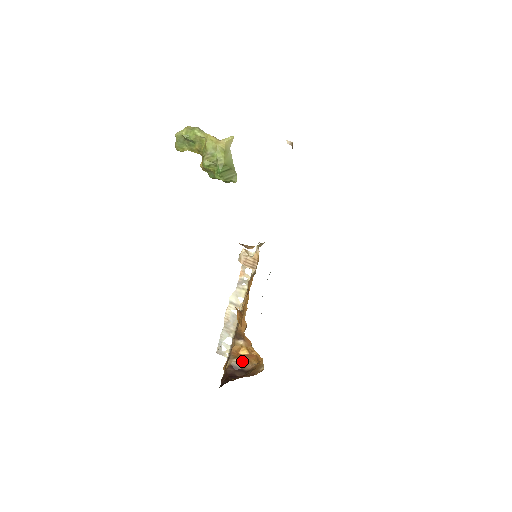
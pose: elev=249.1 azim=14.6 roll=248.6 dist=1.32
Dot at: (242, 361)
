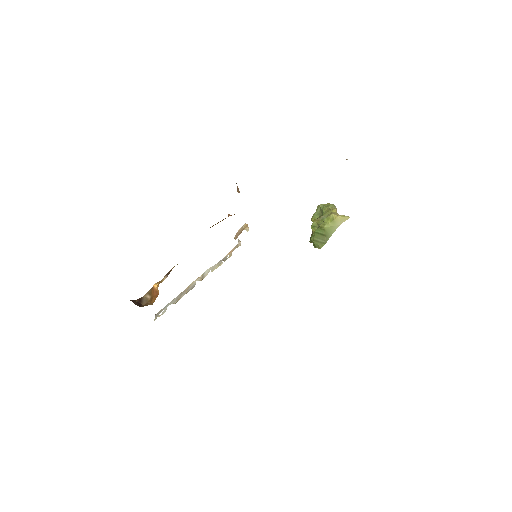
Dot at: (150, 300)
